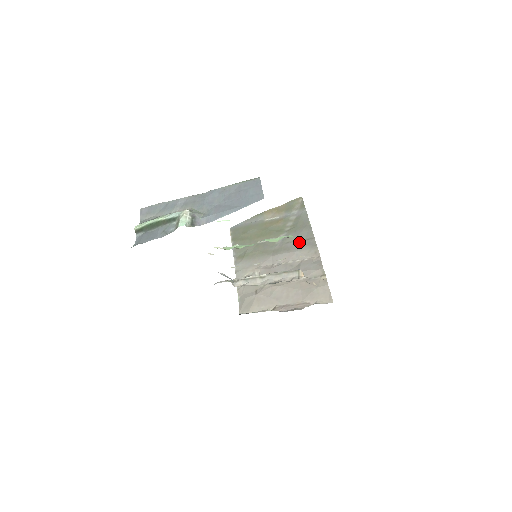
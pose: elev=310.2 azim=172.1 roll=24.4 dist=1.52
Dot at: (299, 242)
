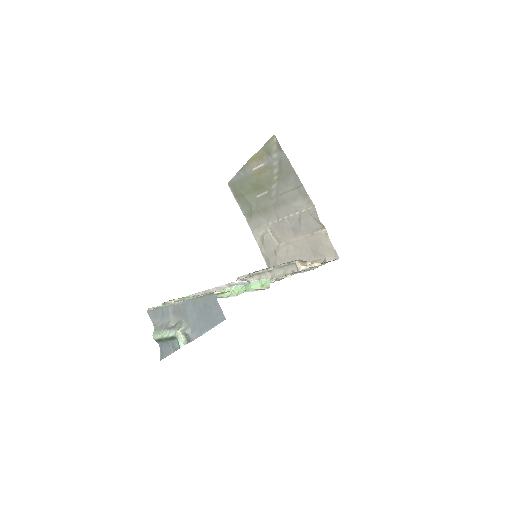
Dot at: (291, 192)
